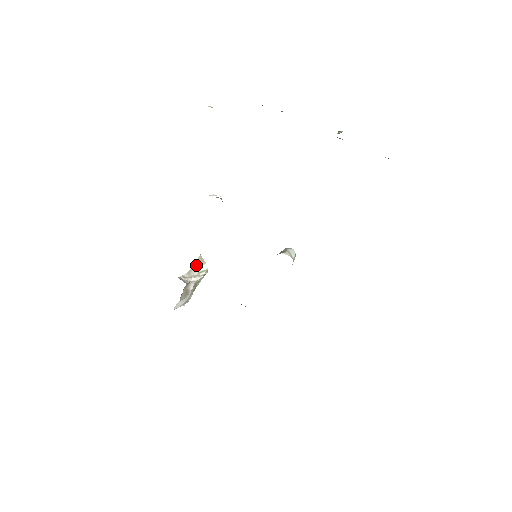
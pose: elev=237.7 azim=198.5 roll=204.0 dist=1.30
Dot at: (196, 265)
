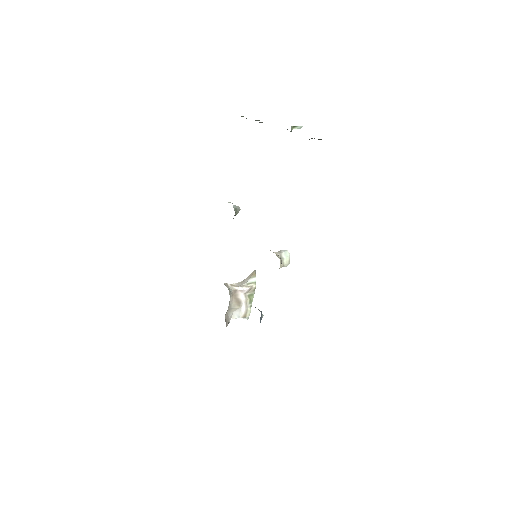
Dot at: (248, 278)
